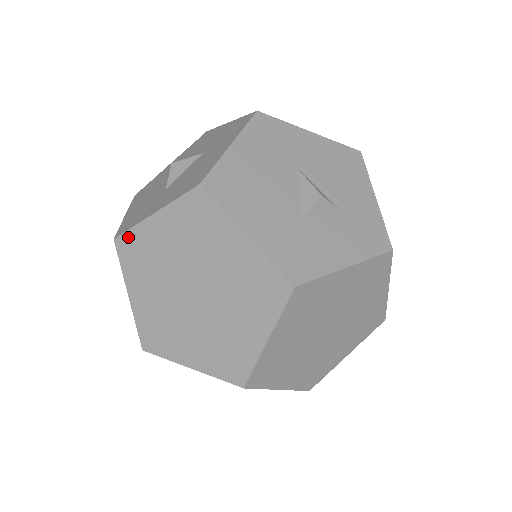
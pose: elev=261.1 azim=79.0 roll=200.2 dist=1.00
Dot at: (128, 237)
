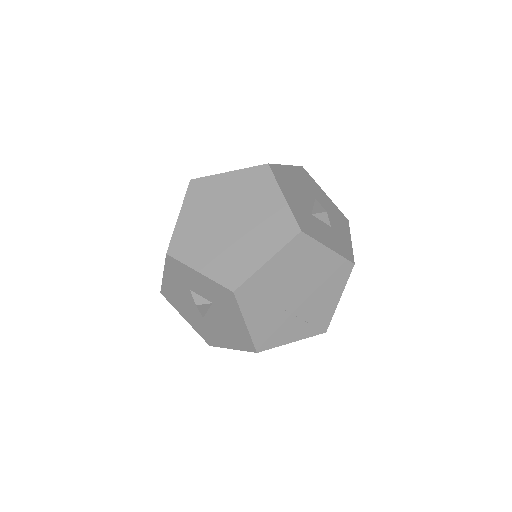
Dot at: (202, 181)
